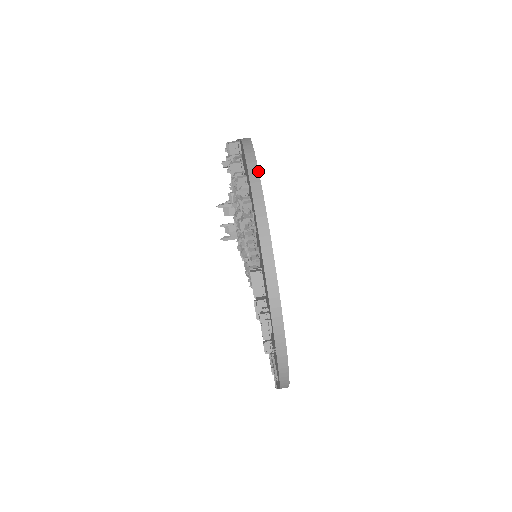
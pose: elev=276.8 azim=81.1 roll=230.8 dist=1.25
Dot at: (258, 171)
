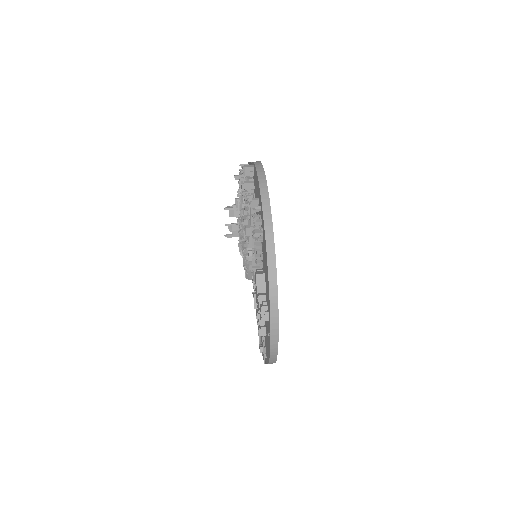
Dot at: occluded
